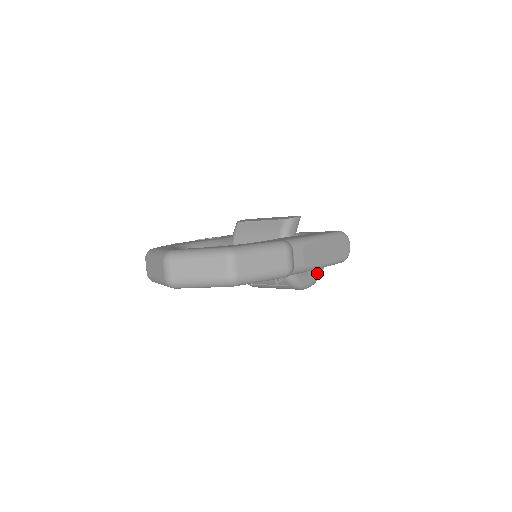
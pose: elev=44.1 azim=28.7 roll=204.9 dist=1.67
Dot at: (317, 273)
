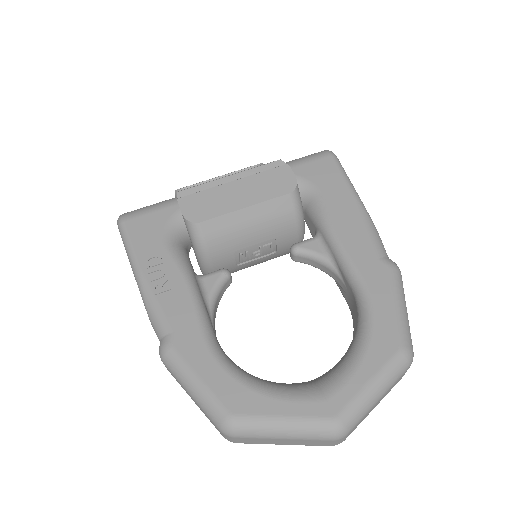
Dot at: occluded
